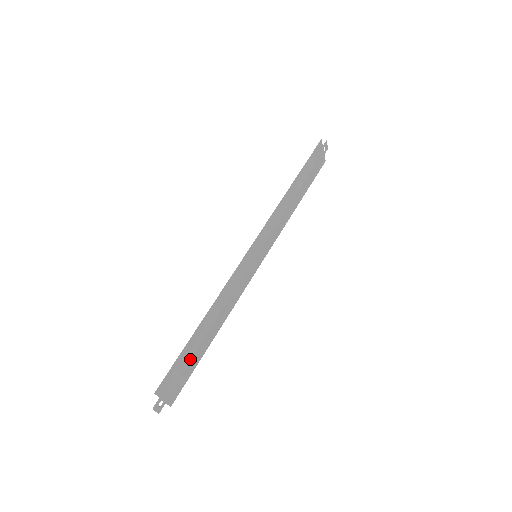
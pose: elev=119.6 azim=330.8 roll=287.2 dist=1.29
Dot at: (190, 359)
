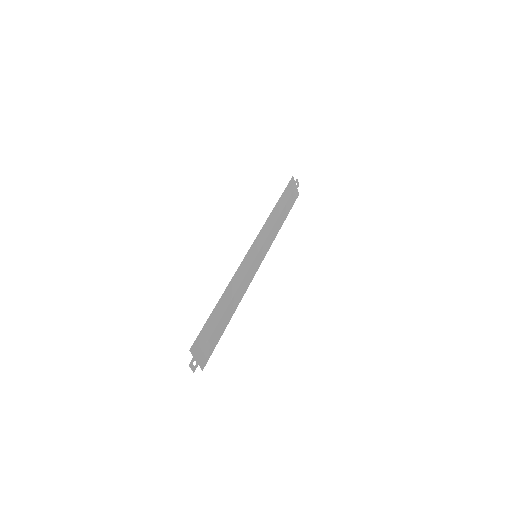
Dot at: (214, 330)
